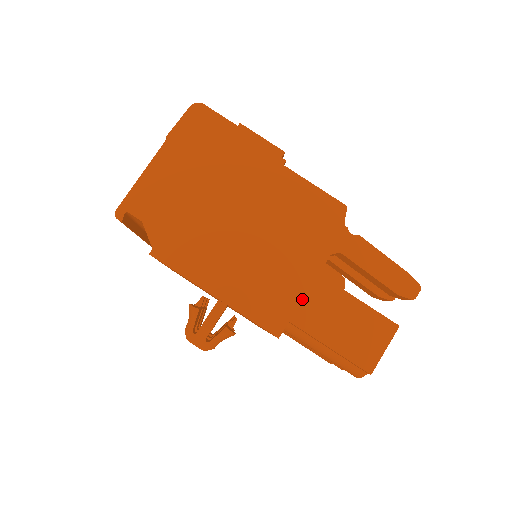
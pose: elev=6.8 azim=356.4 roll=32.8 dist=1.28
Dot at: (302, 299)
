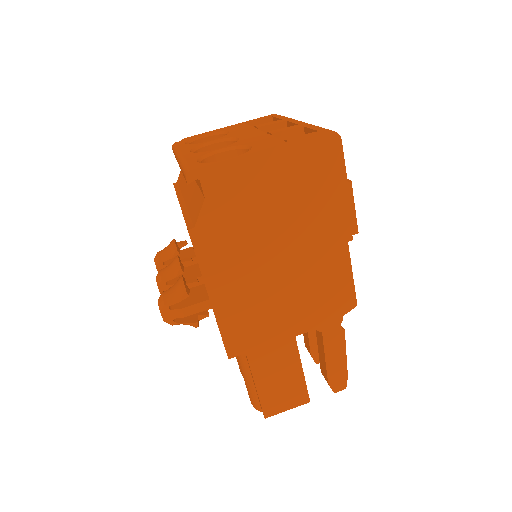
Dot at: (268, 345)
